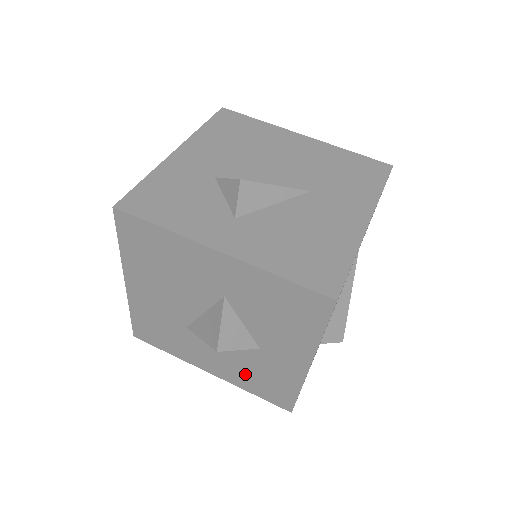
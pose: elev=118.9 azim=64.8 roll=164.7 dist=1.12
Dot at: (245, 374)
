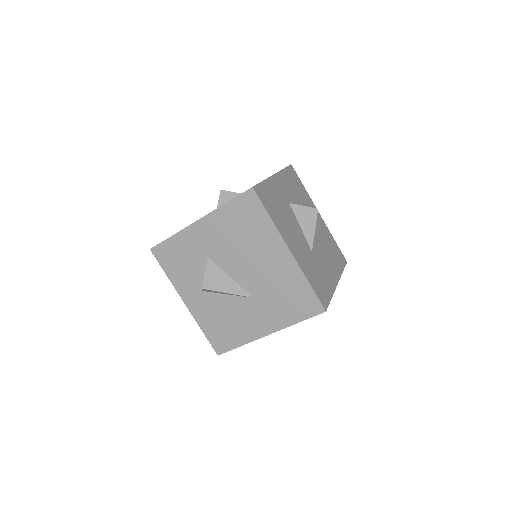
Dot at: occluded
